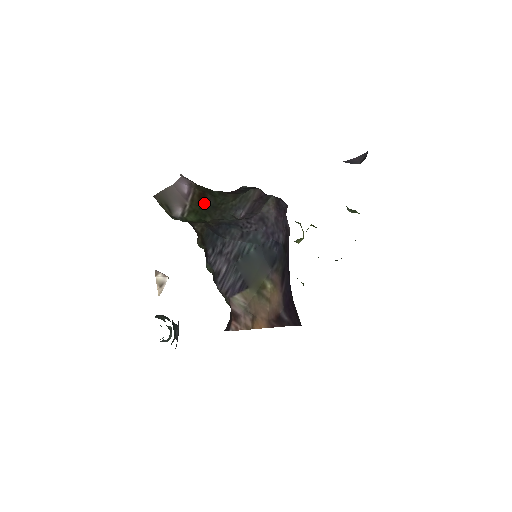
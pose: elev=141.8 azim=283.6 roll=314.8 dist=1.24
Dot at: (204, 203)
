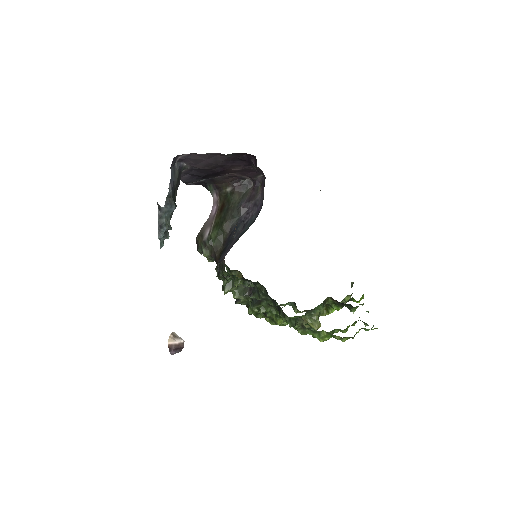
Dot at: (223, 212)
